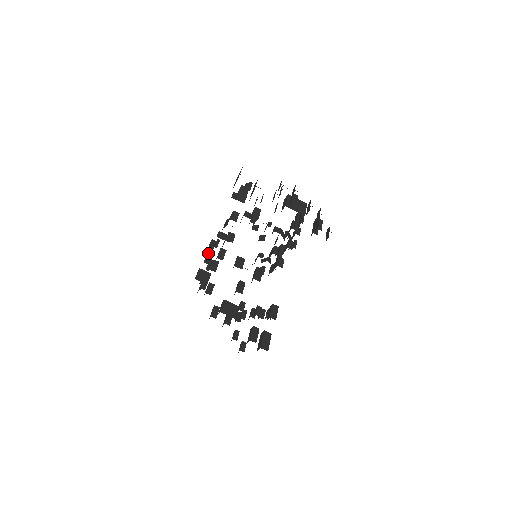
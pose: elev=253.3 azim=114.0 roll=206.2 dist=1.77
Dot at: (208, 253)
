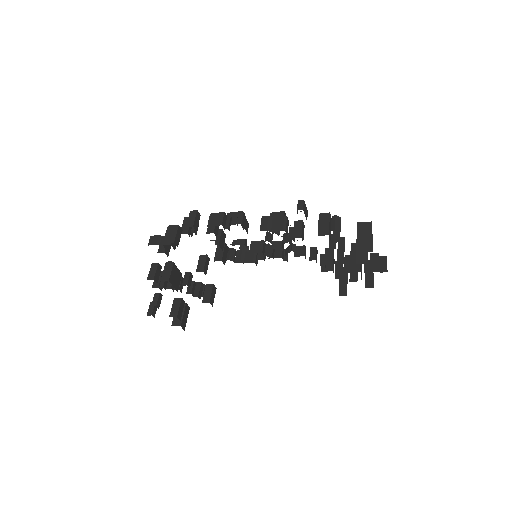
Dot at: (197, 212)
